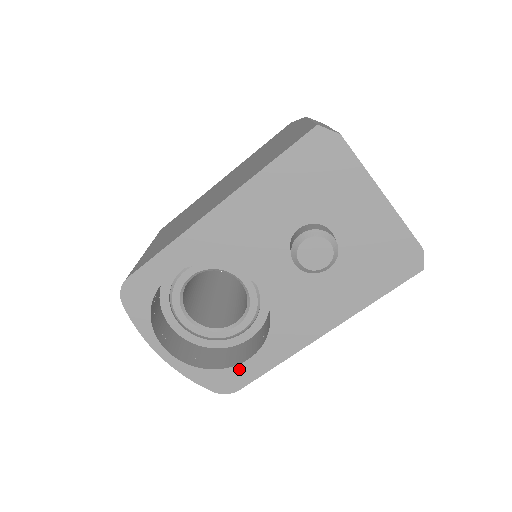
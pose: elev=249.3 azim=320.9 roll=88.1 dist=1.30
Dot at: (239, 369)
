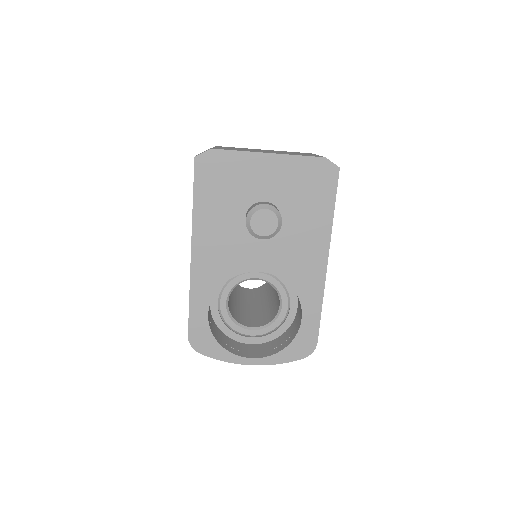
Dot at: (303, 330)
